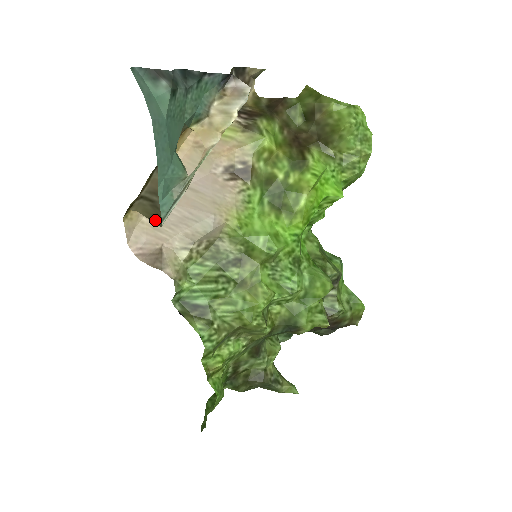
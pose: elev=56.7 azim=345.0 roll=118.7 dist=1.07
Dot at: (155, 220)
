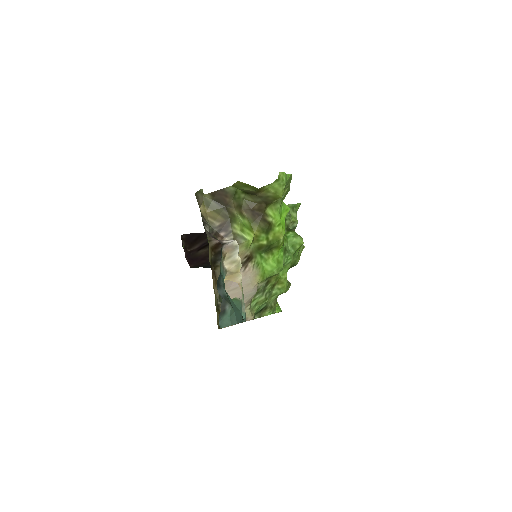
Dot at: occluded
